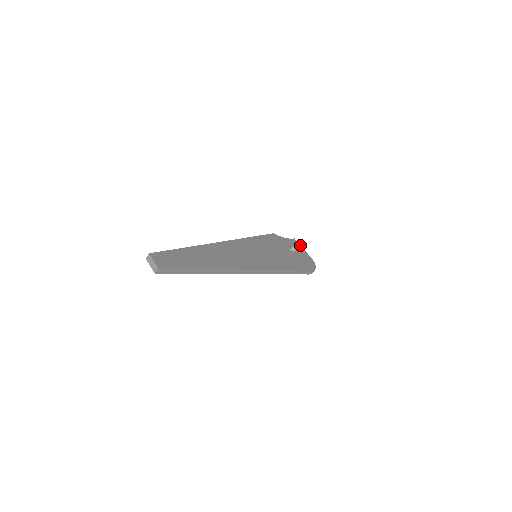
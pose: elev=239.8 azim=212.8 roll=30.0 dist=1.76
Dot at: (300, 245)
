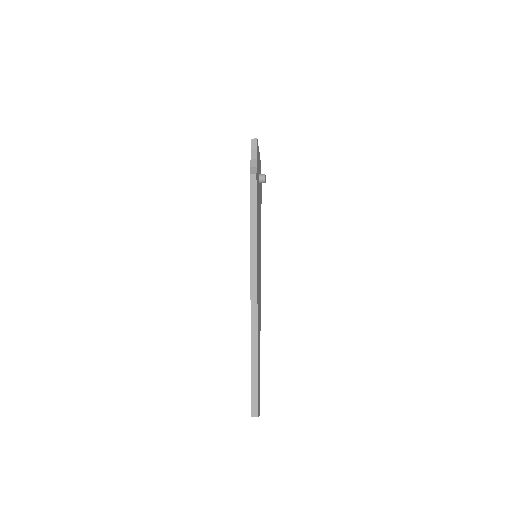
Dot at: occluded
